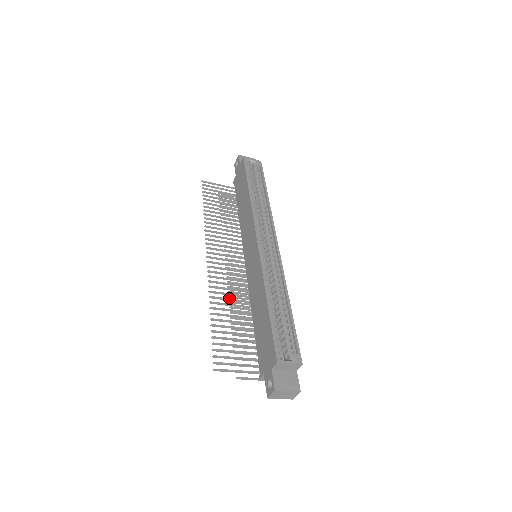
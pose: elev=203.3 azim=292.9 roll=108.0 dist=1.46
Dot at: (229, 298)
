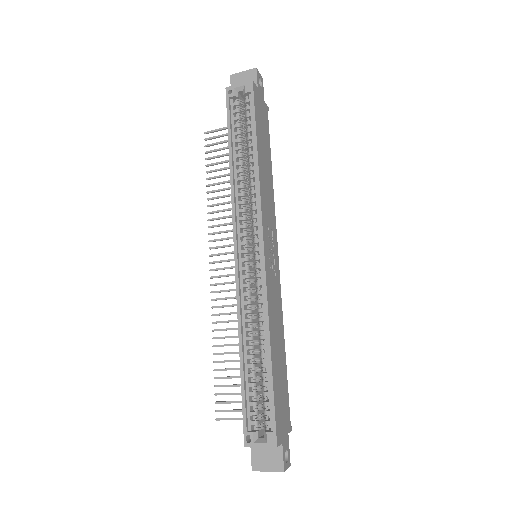
Dot at: (234, 320)
